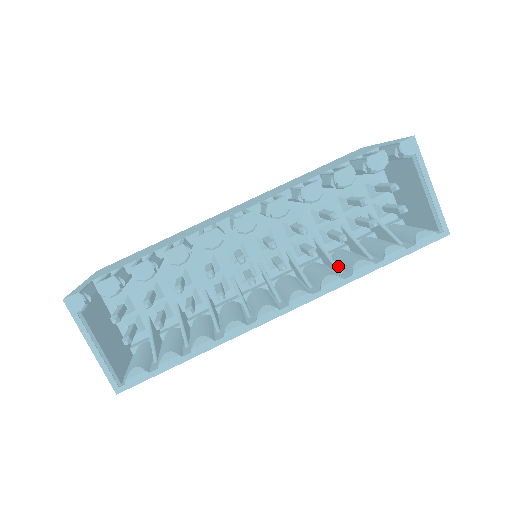
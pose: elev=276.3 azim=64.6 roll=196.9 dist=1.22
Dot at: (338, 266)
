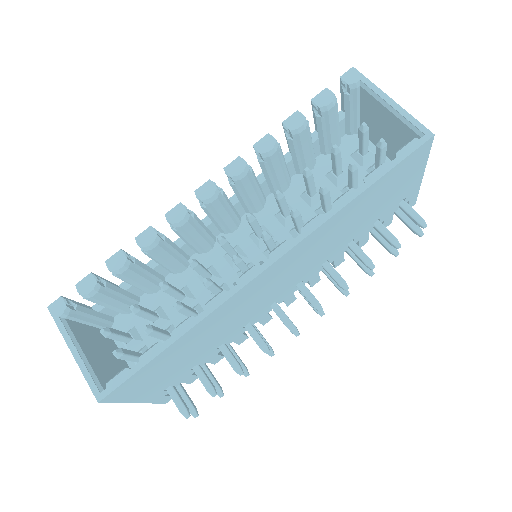
Dot at: occluded
